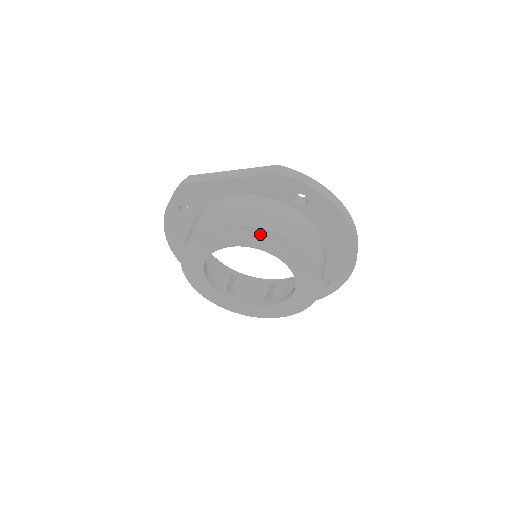
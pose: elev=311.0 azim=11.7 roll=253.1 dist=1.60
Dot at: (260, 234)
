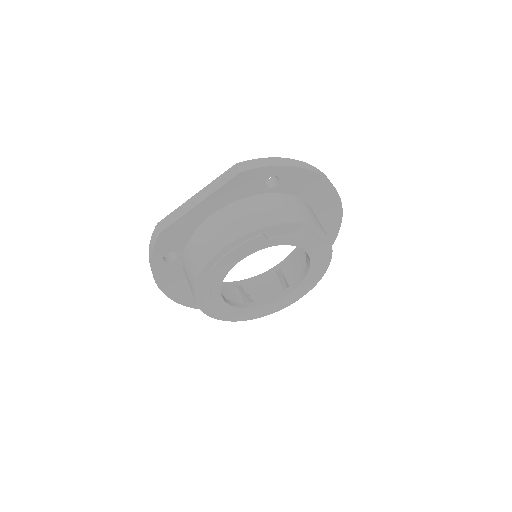
Dot at: (261, 234)
